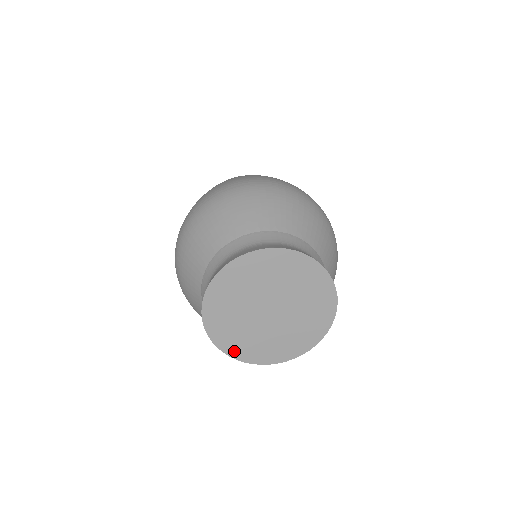
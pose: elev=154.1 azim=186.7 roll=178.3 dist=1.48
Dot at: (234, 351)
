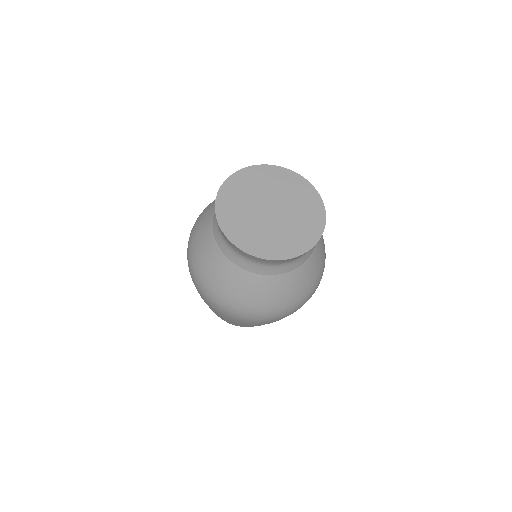
Dot at: (273, 254)
